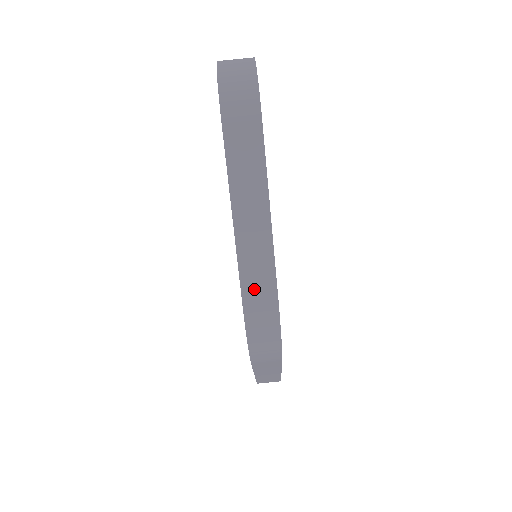
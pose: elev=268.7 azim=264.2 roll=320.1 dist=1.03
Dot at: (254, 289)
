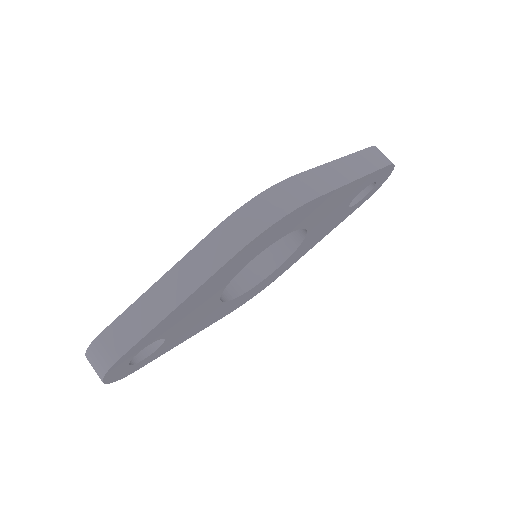
Dot at: (306, 182)
